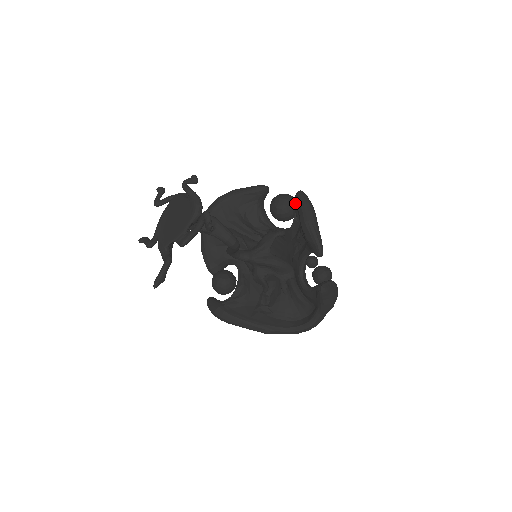
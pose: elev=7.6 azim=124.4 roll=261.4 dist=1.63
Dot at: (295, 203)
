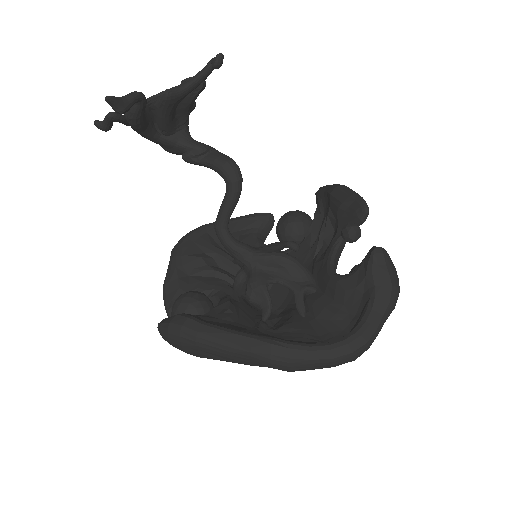
Dot at: (317, 193)
